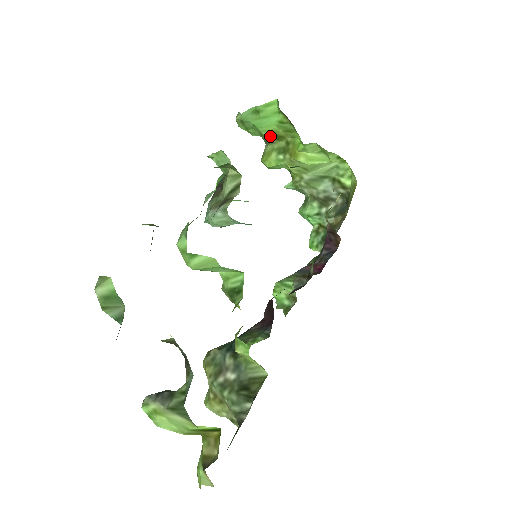
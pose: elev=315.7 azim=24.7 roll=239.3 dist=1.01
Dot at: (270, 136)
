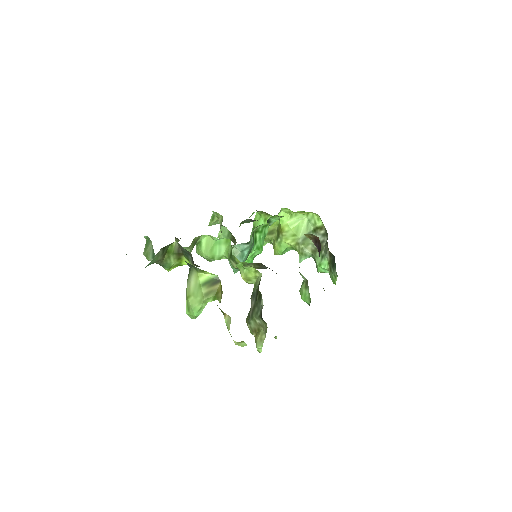
Dot at: (268, 235)
